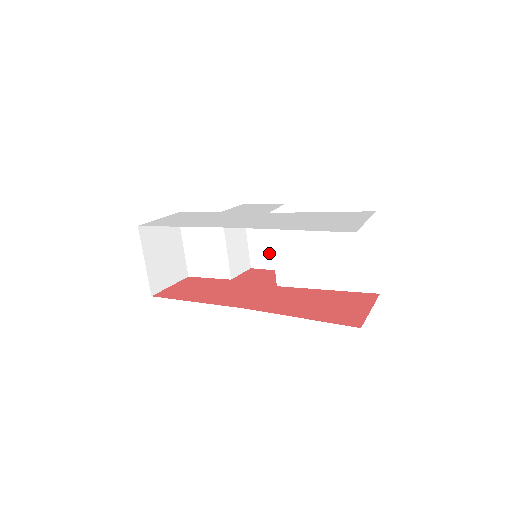
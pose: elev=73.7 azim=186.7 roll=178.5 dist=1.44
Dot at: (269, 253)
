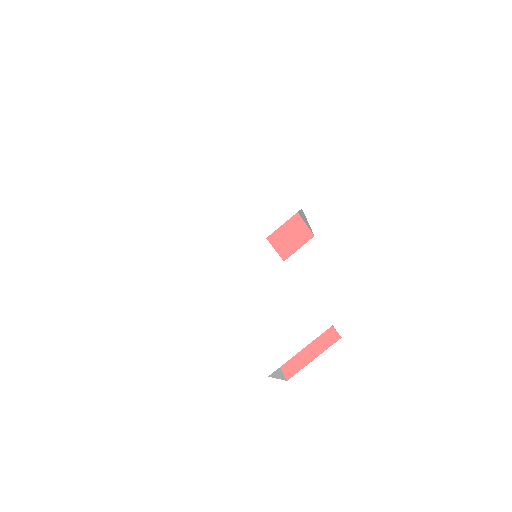
Dot at: (298, 211)
